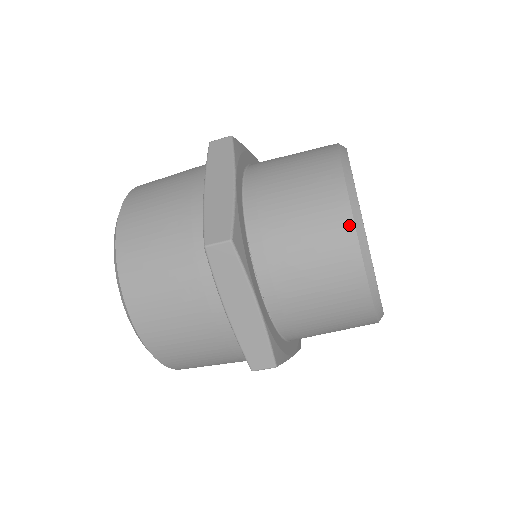
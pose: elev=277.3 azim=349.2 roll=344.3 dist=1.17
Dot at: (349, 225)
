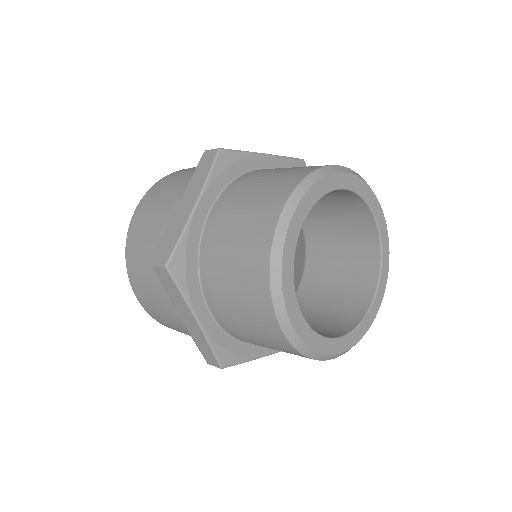
Dot at: (300, 178)
